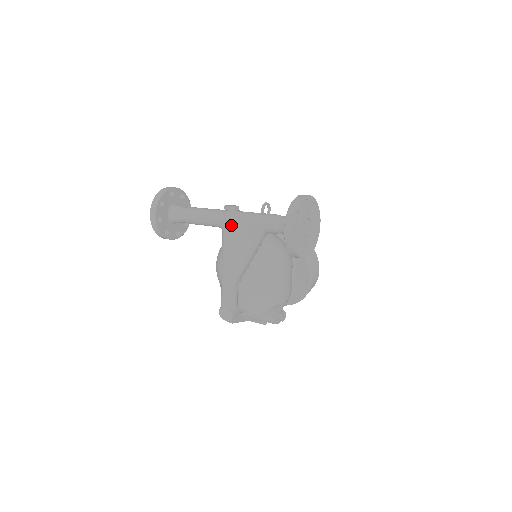
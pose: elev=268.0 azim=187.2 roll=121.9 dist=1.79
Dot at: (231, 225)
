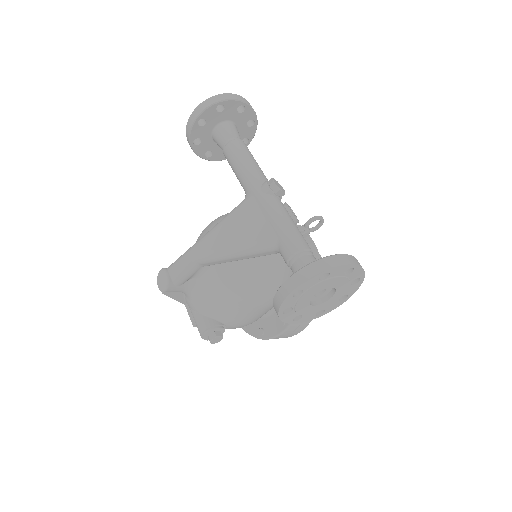
Dot at: (256, 204)
